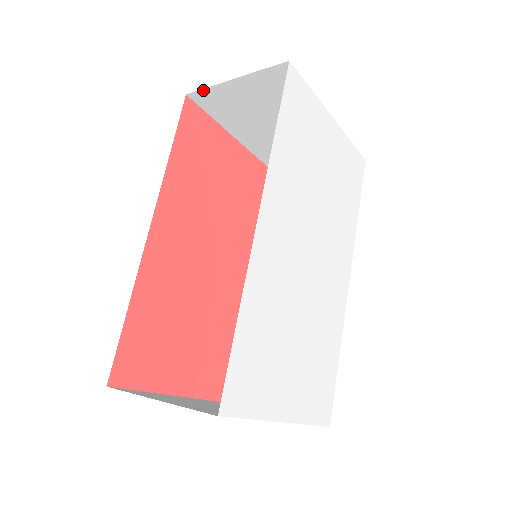
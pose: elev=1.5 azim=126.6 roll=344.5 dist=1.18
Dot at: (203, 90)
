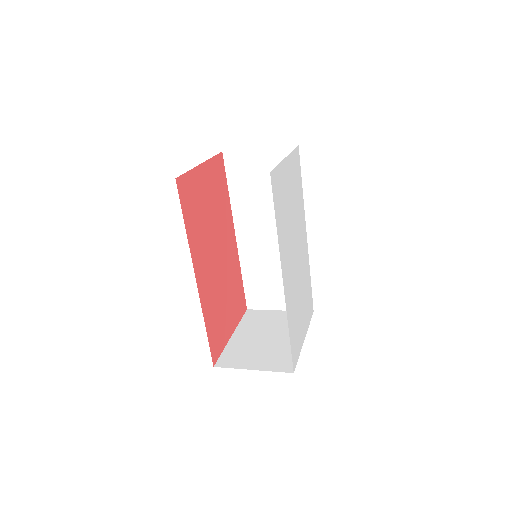
Dot at: occluded
